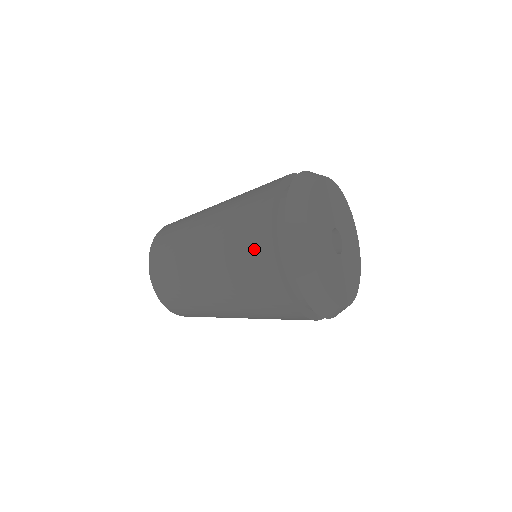
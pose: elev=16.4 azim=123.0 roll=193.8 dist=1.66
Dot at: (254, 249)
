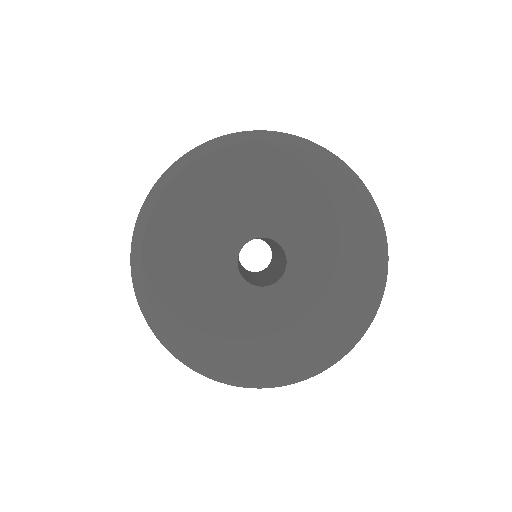
Dot at: occluded
